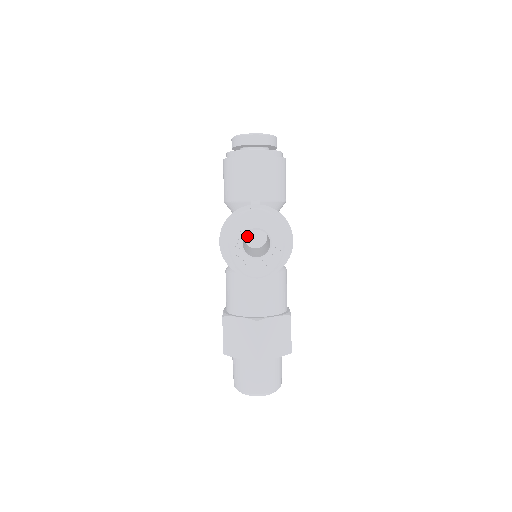
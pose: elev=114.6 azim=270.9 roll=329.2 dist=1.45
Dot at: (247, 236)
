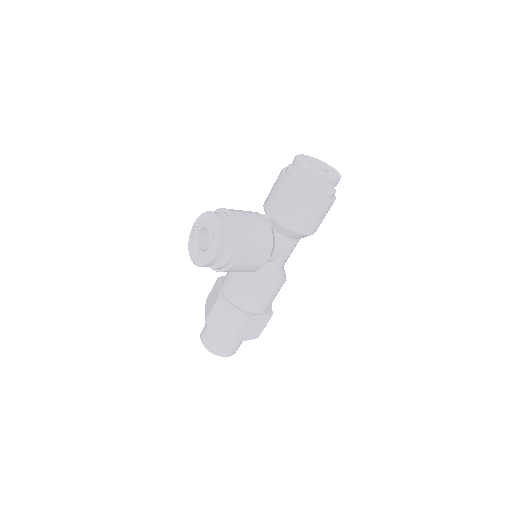
Dot at: occluded
